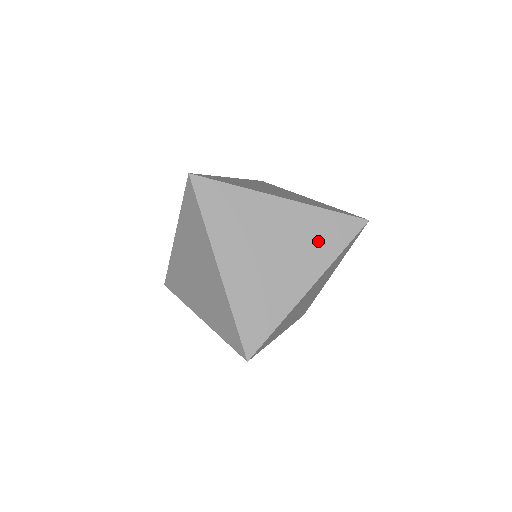
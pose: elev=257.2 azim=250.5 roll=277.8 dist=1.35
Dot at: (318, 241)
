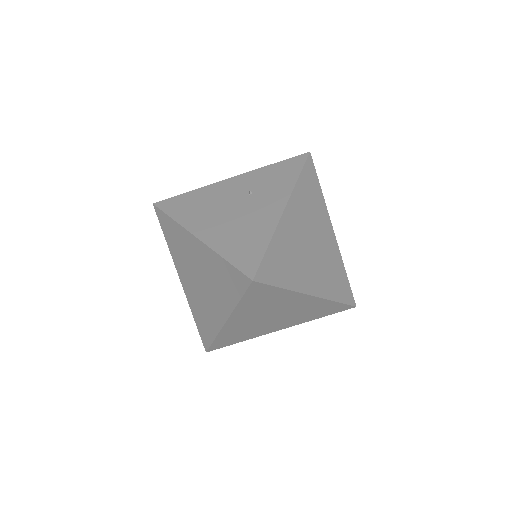
Dot at: (311, 314)
